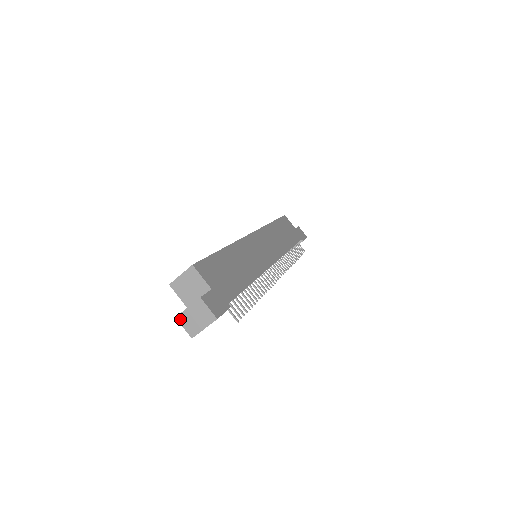
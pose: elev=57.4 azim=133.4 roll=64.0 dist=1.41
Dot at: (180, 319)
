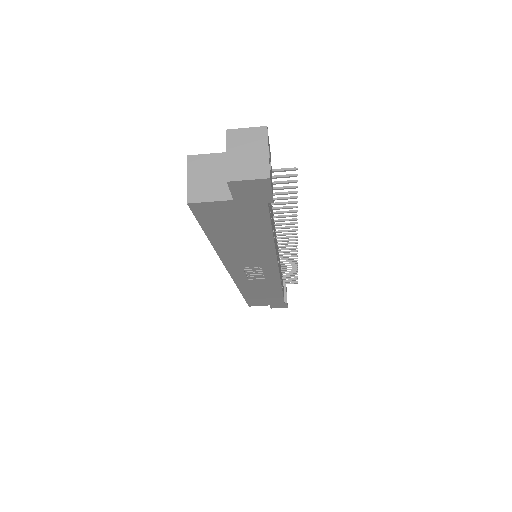
Dot at: (233, 176)
